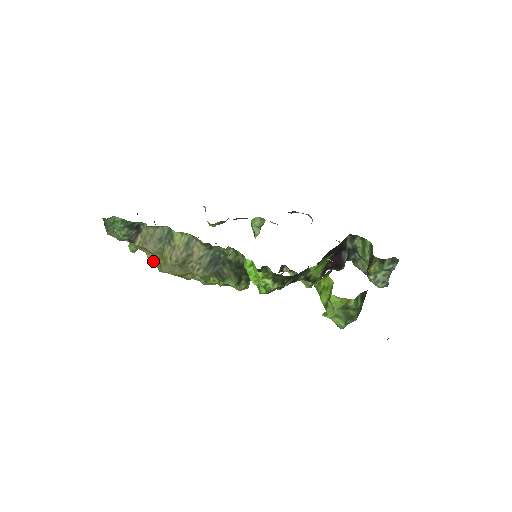
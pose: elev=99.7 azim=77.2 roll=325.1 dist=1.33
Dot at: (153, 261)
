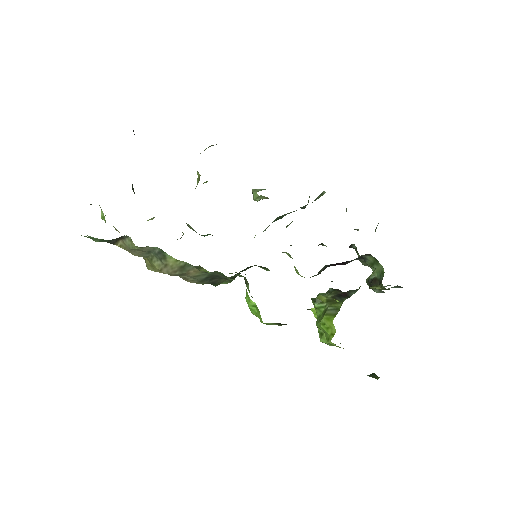
Dot at: occluded
